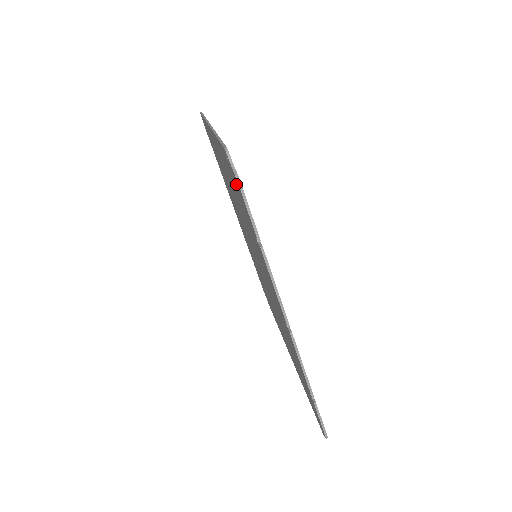
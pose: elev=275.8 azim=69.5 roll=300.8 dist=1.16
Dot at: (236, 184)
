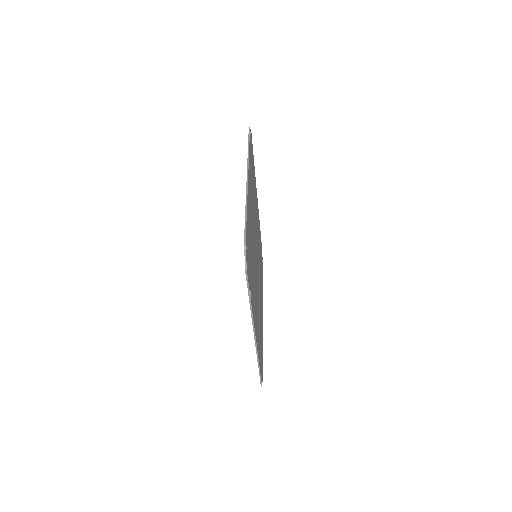
Dot at: occluded
